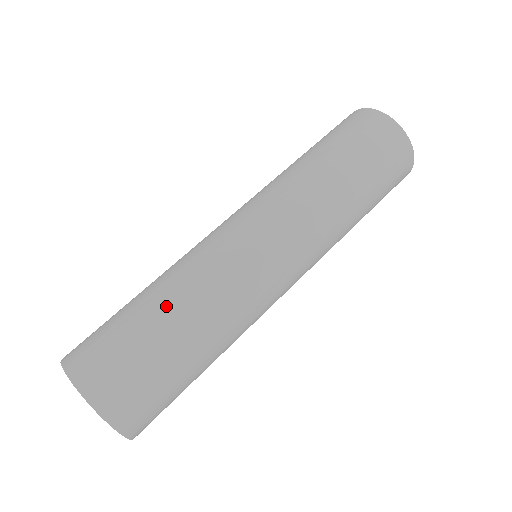
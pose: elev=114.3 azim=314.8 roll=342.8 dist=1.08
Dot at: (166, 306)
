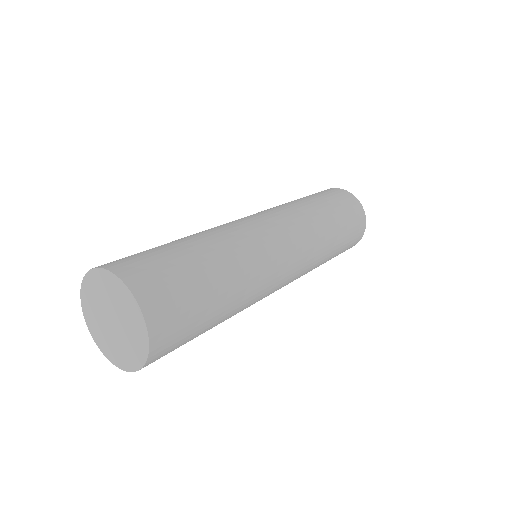
Dot at: (207, 249)
